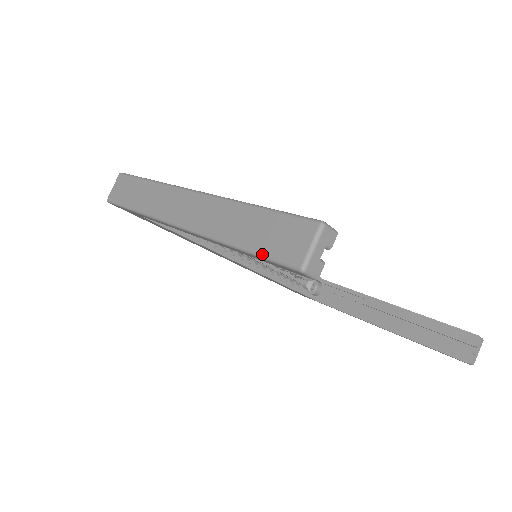
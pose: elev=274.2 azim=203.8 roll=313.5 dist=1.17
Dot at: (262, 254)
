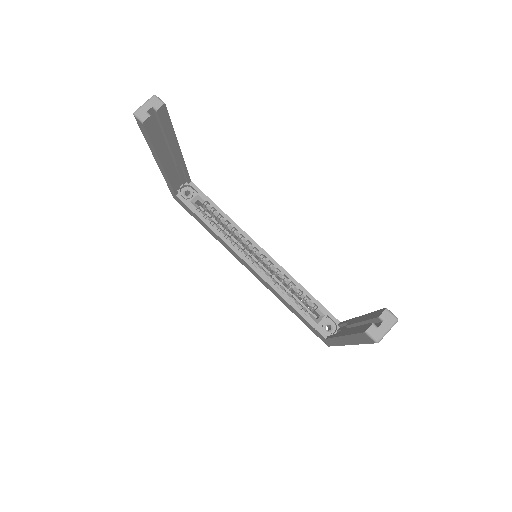
Dot at: occluded
